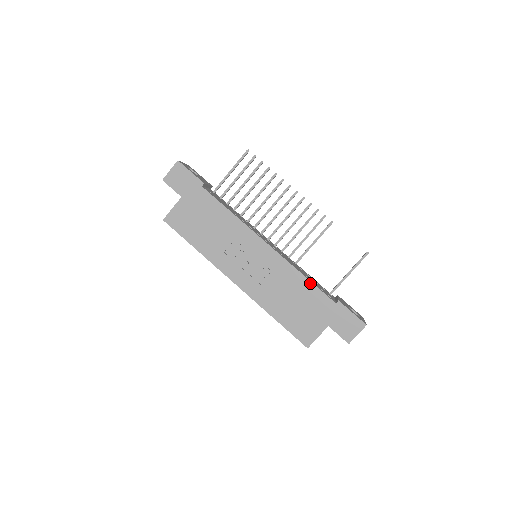
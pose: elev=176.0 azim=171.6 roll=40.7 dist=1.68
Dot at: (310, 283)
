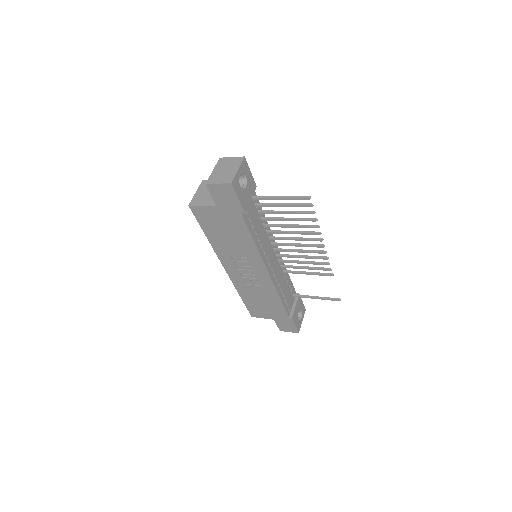
Dot at: (281, 302)
